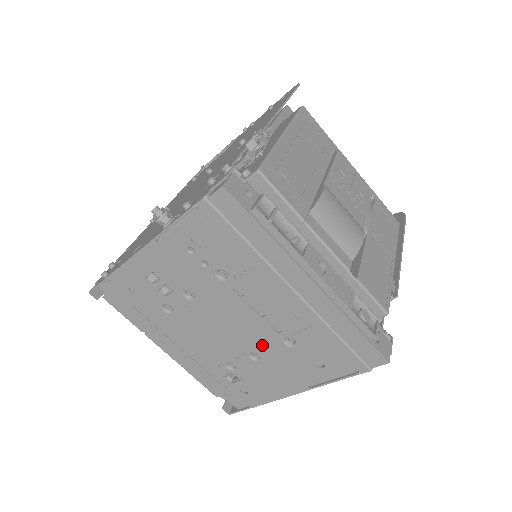
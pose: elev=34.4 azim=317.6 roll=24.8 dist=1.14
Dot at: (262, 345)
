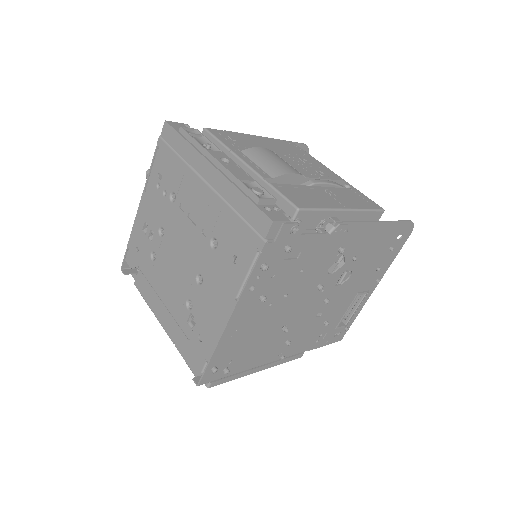
Dot at: (201, 260)
